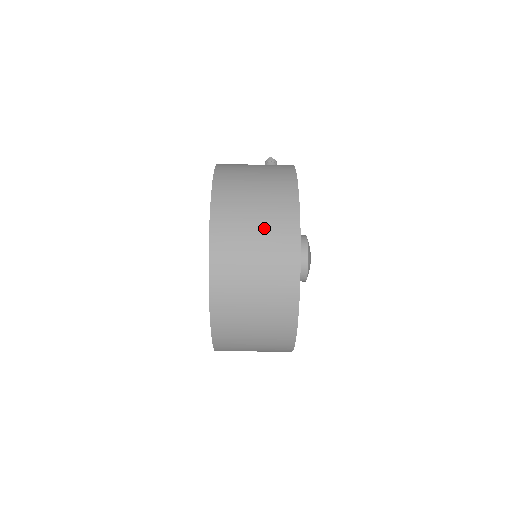
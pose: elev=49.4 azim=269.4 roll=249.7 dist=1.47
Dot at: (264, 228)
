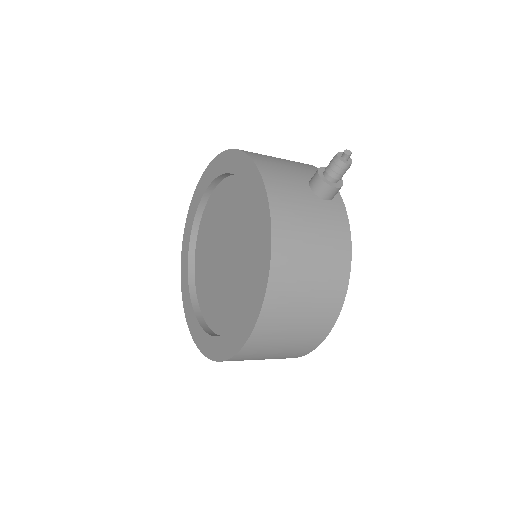
Dot at: (276, 357)
